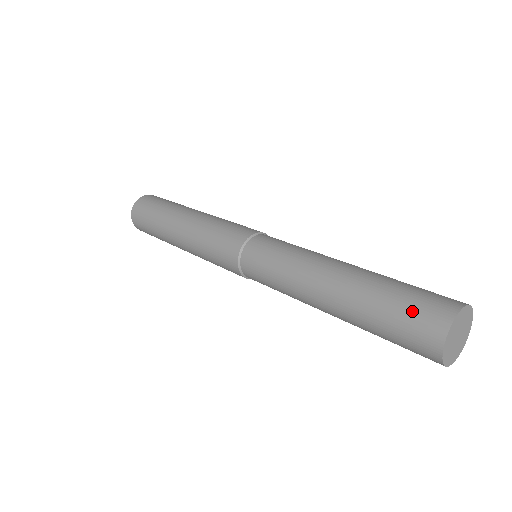
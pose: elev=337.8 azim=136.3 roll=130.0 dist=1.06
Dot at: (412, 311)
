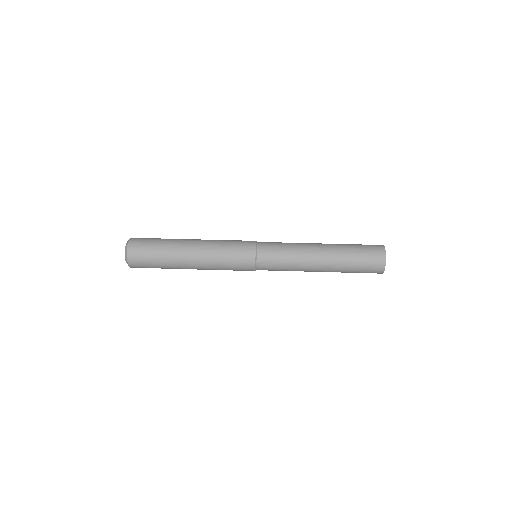
Dot at: (368, 255)
